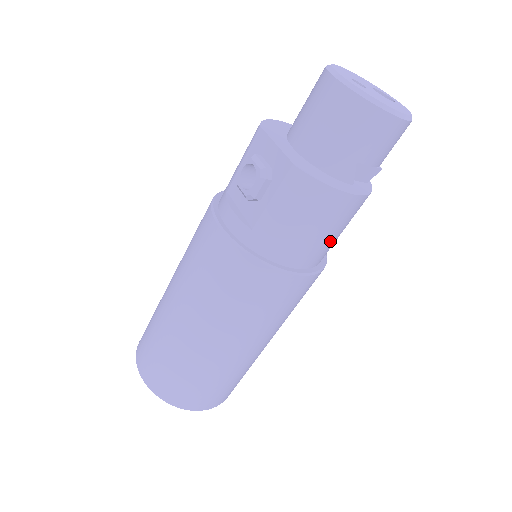
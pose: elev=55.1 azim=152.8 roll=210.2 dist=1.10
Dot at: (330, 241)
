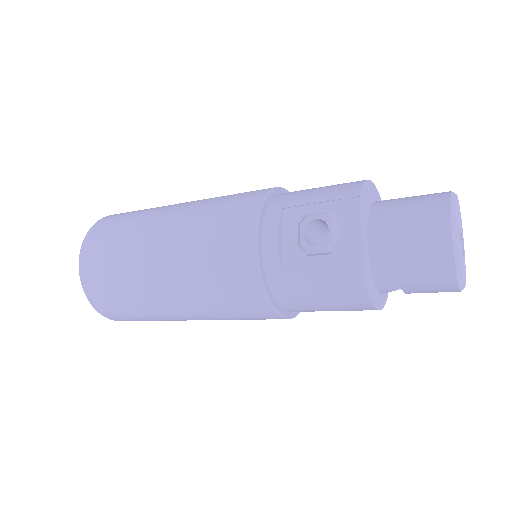
Dot at: occluded
